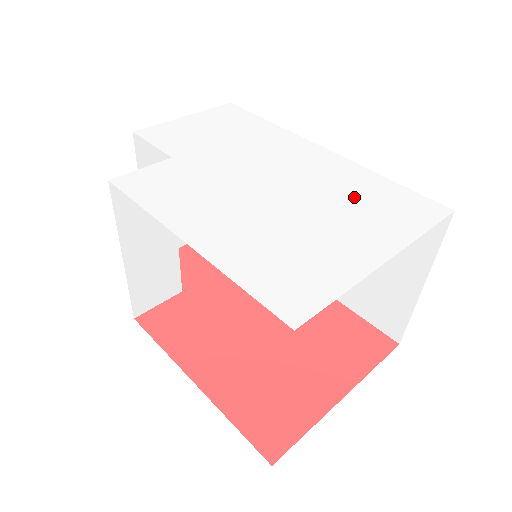
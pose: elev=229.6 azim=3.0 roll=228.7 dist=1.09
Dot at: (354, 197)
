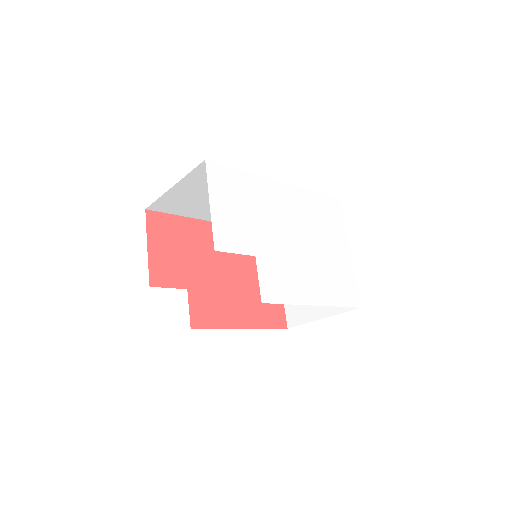
Dot at: (319, 219)
